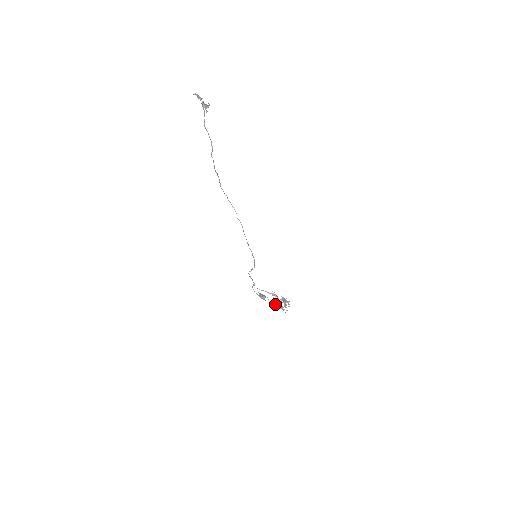
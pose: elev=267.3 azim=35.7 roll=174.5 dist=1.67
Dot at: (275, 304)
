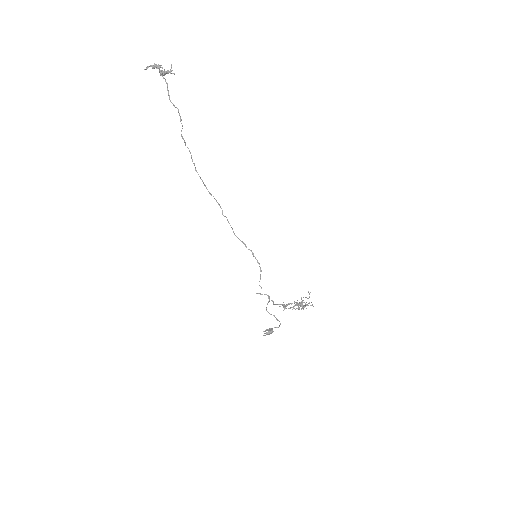
Dot at: (298, 305)
